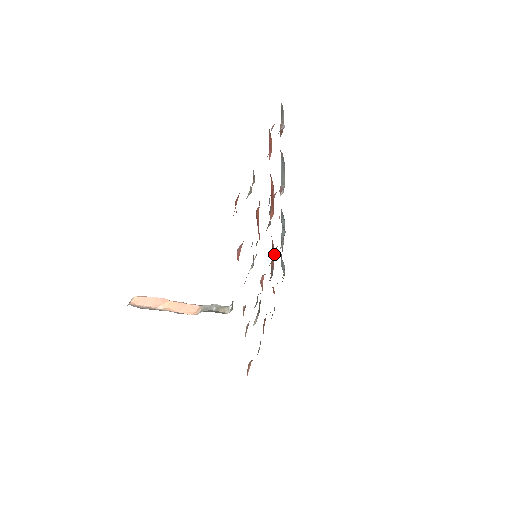
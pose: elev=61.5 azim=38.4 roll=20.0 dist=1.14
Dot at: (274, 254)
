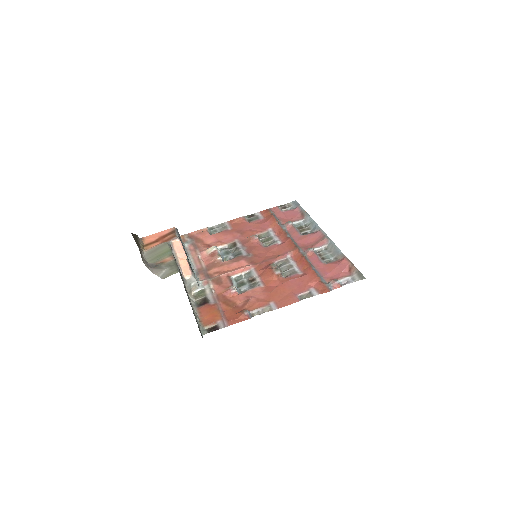
Dot at: (285, 226)
